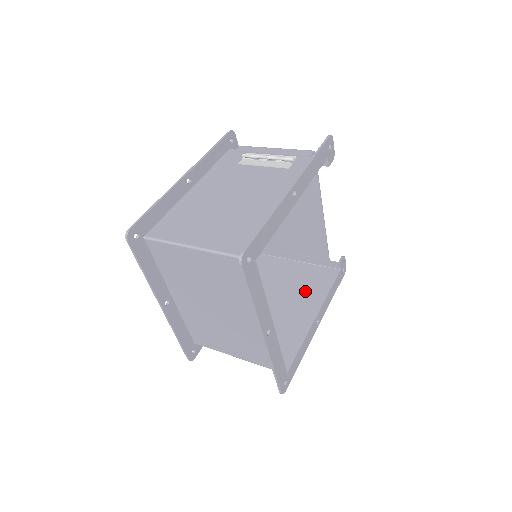
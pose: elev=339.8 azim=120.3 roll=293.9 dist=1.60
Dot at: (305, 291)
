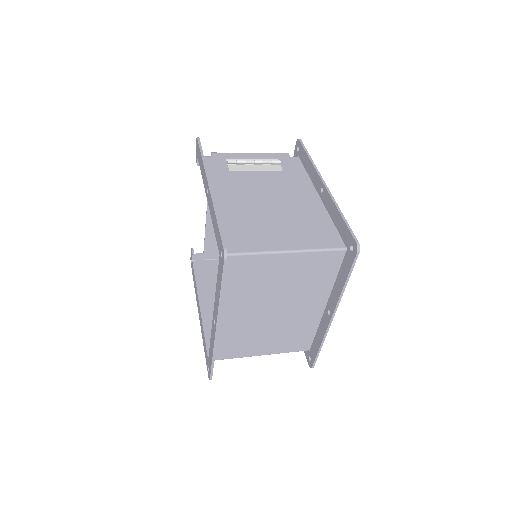
Dot at: occluded
